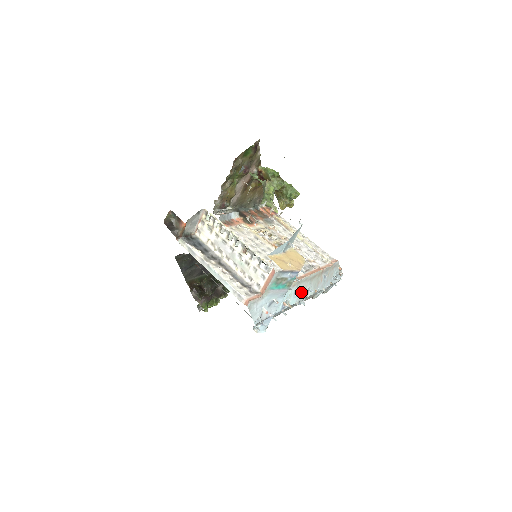
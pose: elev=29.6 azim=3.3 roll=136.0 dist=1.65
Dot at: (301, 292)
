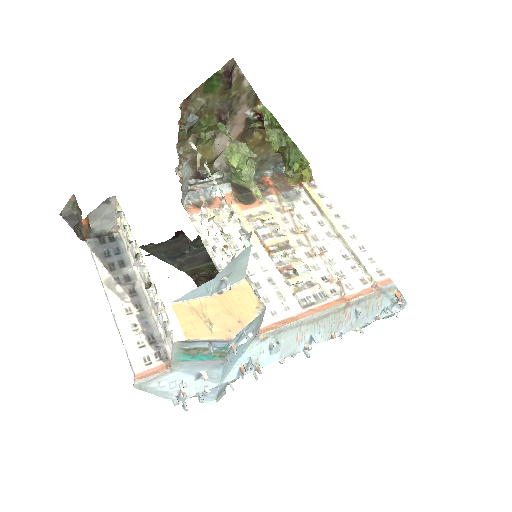
Dot at: (291, 343)
